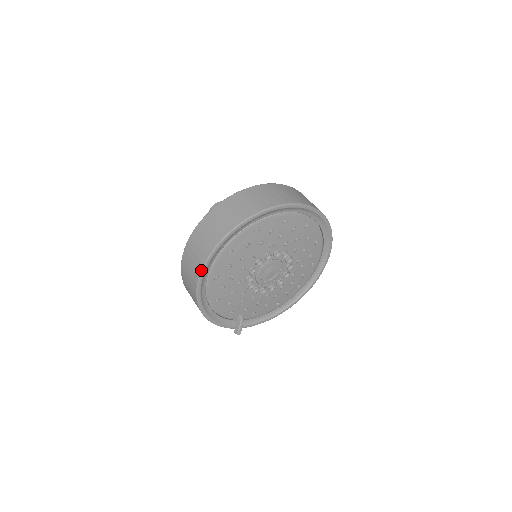
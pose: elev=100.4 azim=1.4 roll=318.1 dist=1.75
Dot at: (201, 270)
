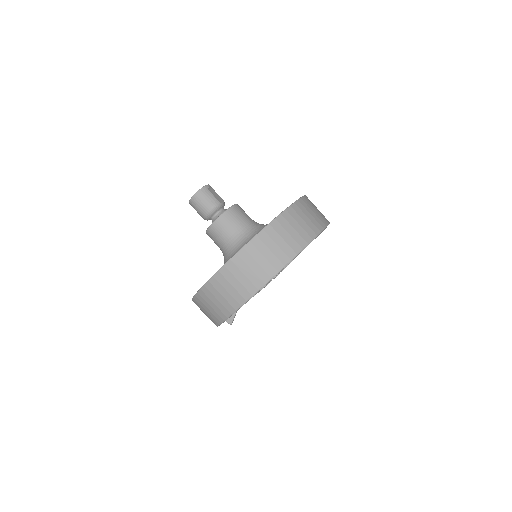
Dot at: (242, 305)
